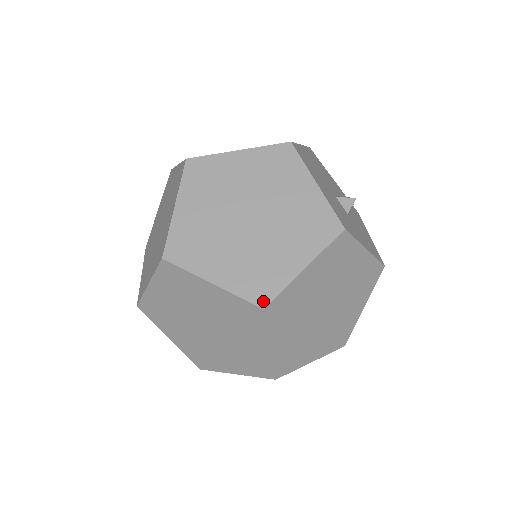
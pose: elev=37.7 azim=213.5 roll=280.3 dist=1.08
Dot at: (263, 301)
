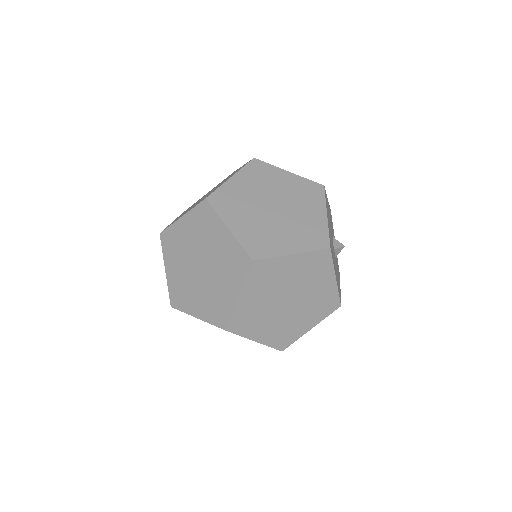
Dot at: (283, 348)
